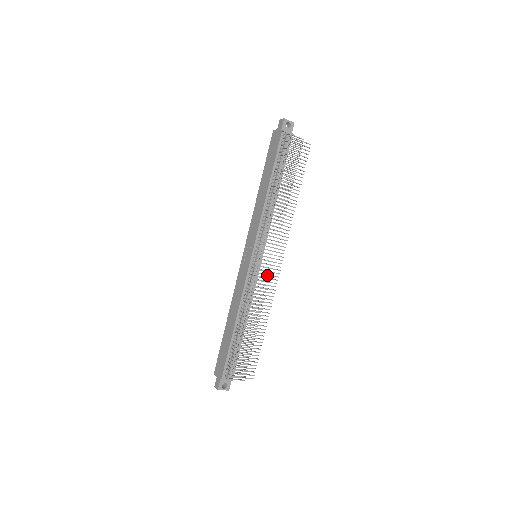
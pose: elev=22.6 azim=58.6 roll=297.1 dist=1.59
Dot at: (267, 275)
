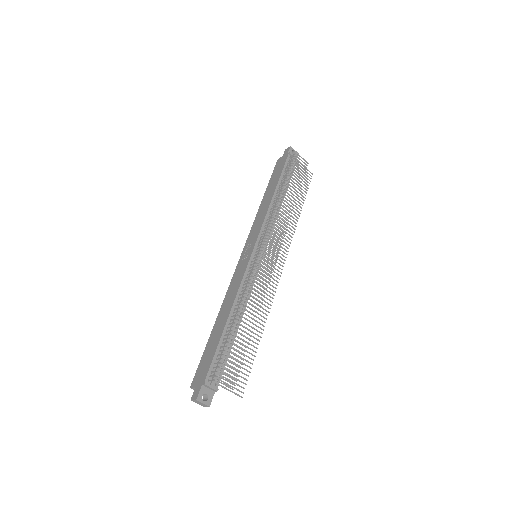
Dot at: (269, 270)
